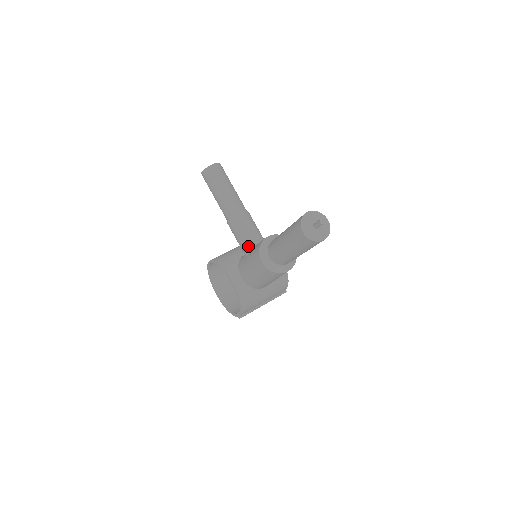
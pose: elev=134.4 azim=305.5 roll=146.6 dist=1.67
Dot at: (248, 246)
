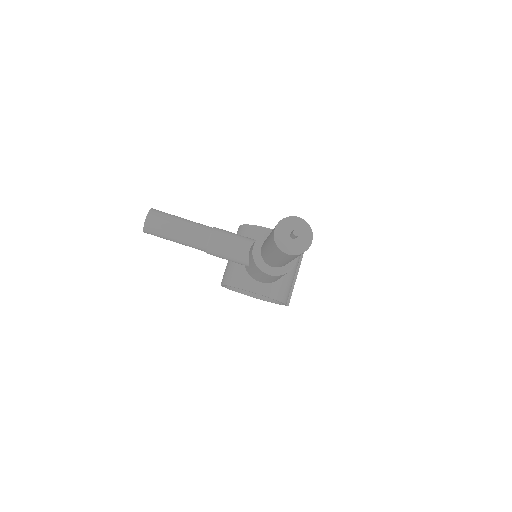
Dot at: (243, 260)
